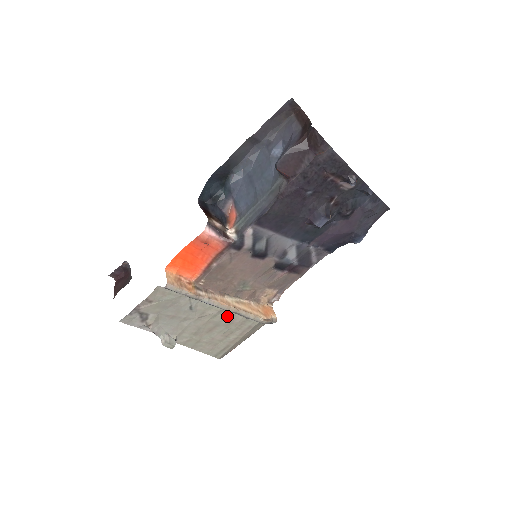
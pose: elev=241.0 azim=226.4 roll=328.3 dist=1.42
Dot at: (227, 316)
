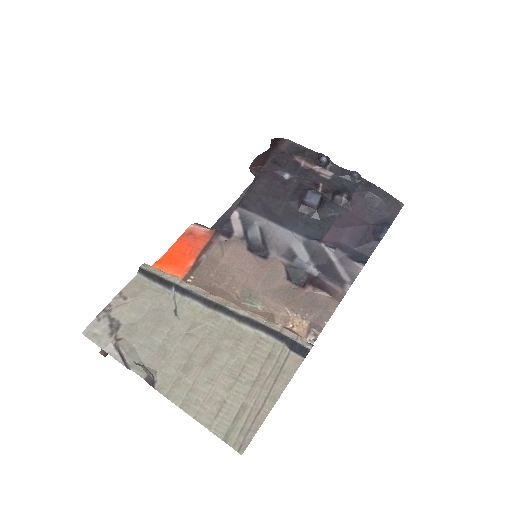
Dot at: (229, 330)
